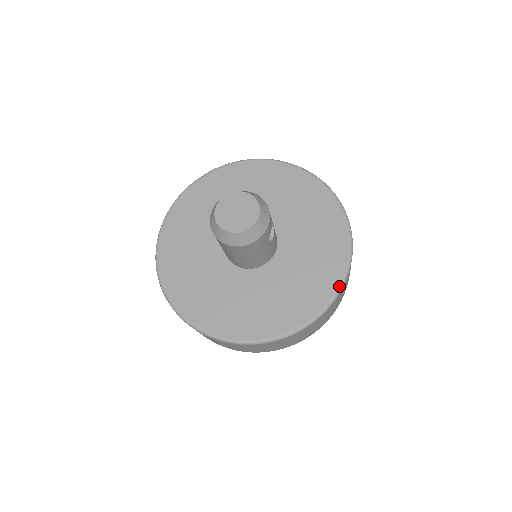
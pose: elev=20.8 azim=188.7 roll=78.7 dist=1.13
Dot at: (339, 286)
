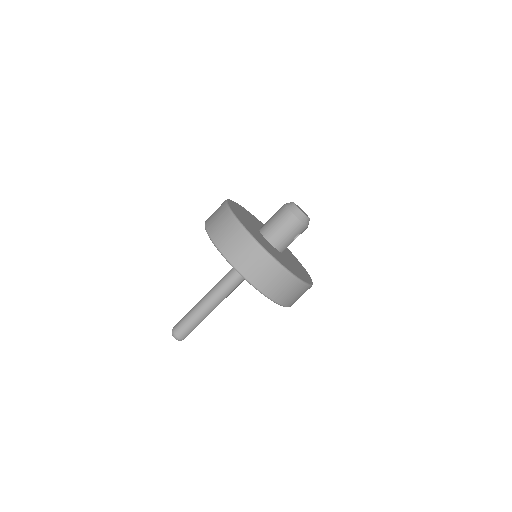
Dot at: (306, 282)
